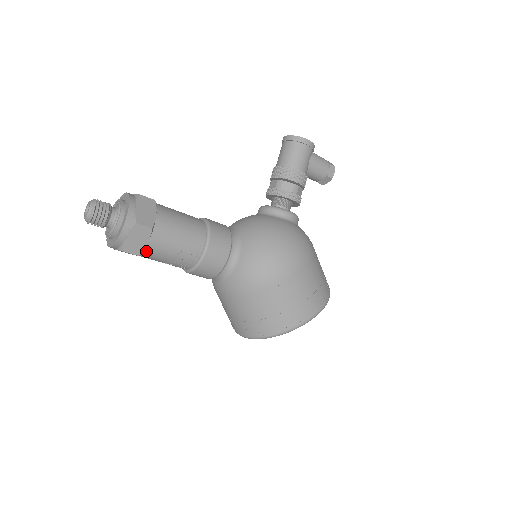
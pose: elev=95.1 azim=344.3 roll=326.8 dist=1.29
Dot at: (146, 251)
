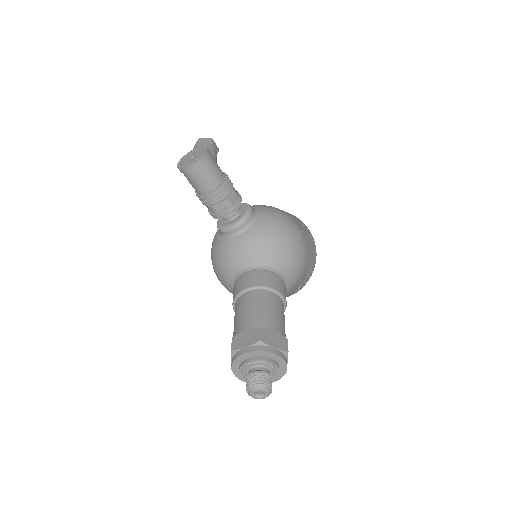
Dot at: occluded
